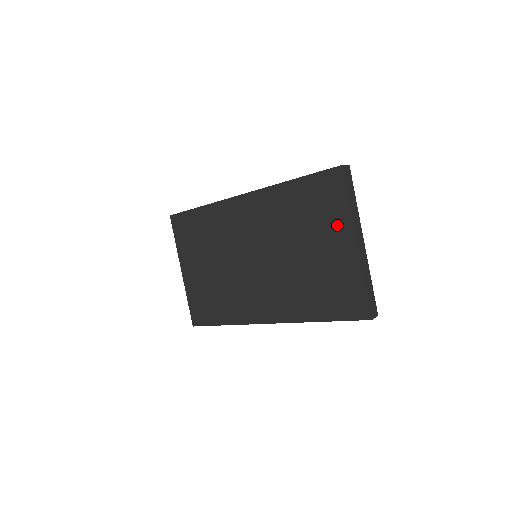
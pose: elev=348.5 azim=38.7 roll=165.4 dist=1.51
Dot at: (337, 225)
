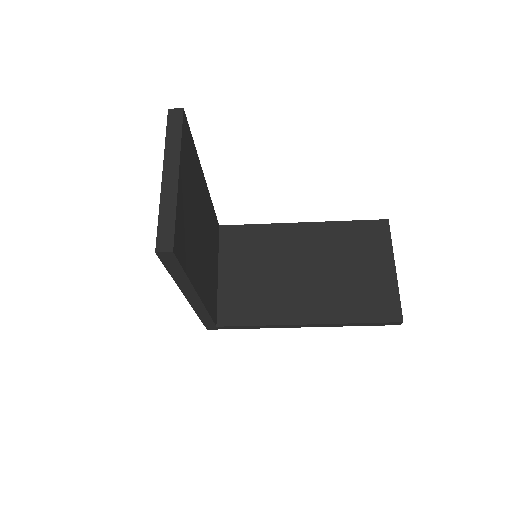
Dot at: occluded
